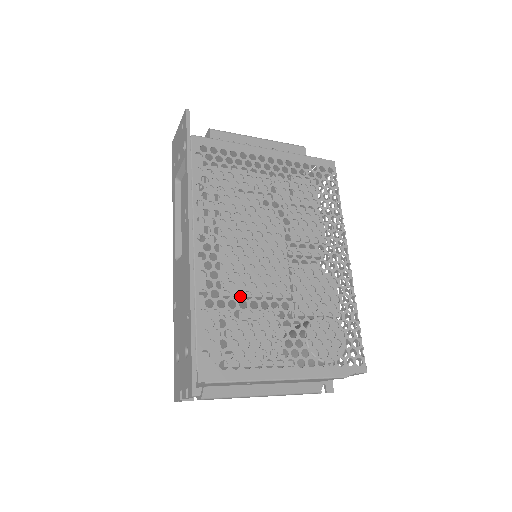
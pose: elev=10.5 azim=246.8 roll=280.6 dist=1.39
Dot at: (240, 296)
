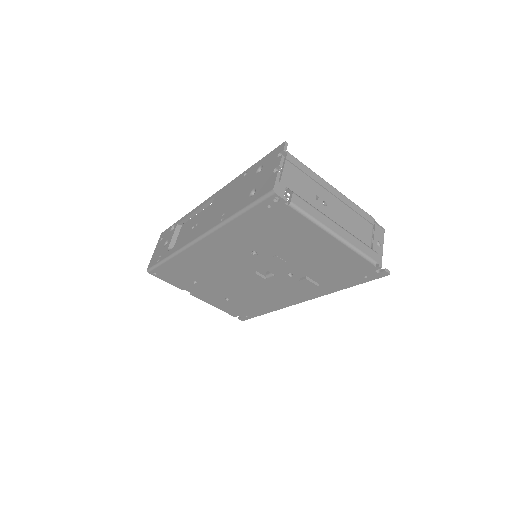
Dot at: occluded
